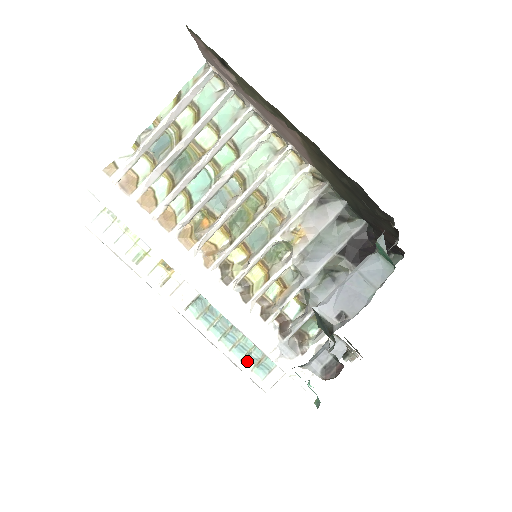
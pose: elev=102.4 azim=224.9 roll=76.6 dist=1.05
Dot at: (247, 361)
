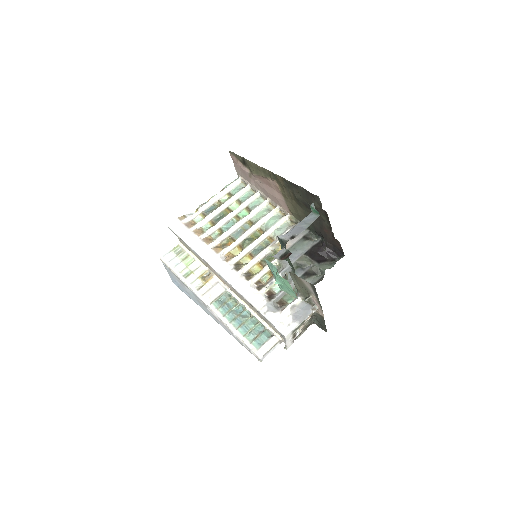
Dot at: (248, 337)
